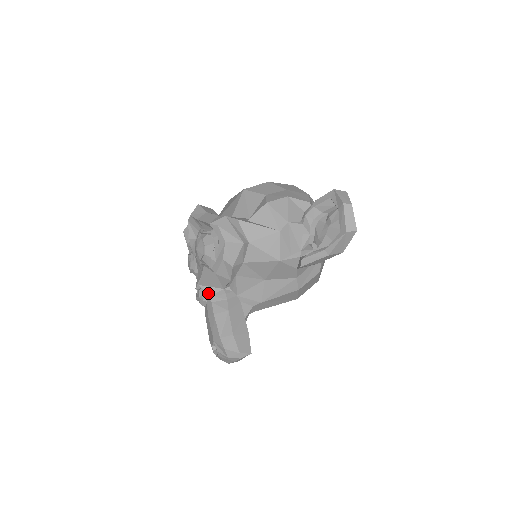
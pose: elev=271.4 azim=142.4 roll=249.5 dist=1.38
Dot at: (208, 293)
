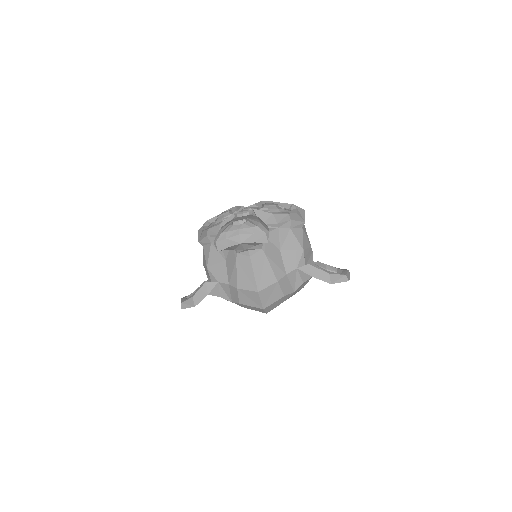
Dot at: (255, 214)
